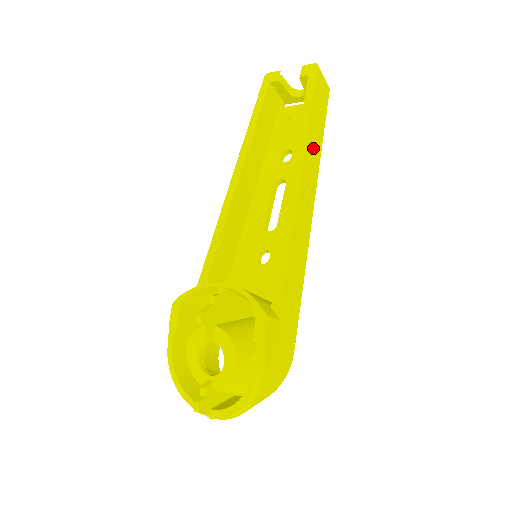
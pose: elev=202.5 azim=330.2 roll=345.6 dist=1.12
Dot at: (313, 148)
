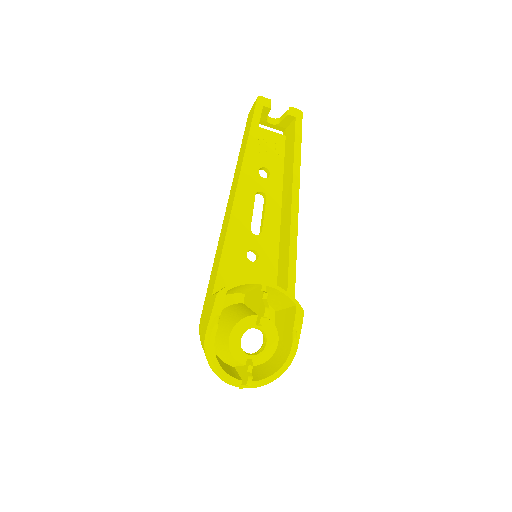
Dot at: occluded
